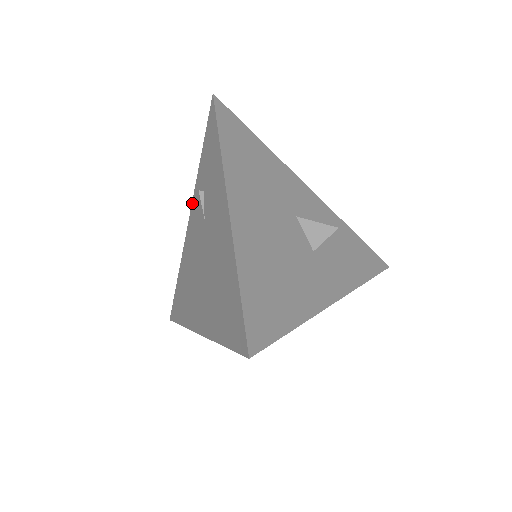
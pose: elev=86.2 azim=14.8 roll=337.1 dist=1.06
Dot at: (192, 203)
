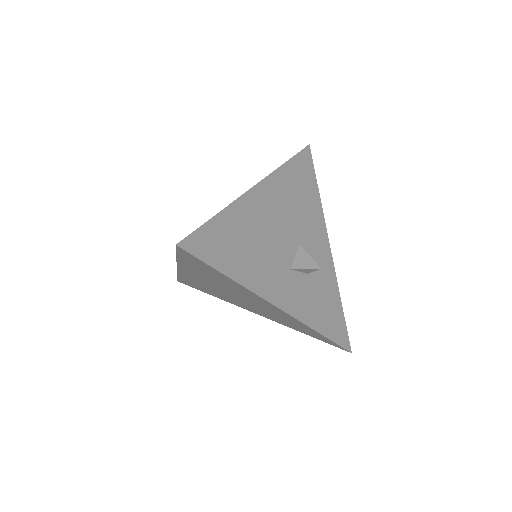
Dot at: occluded
